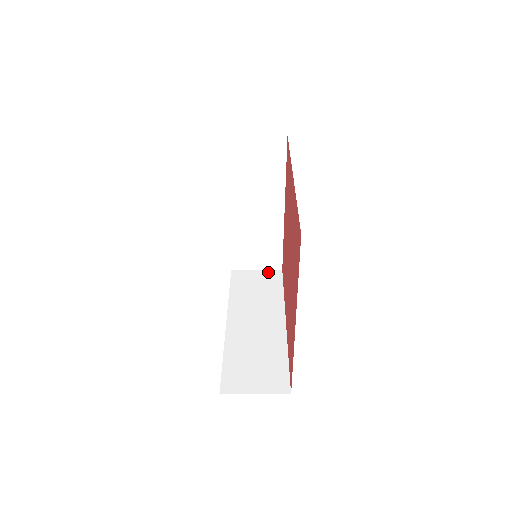
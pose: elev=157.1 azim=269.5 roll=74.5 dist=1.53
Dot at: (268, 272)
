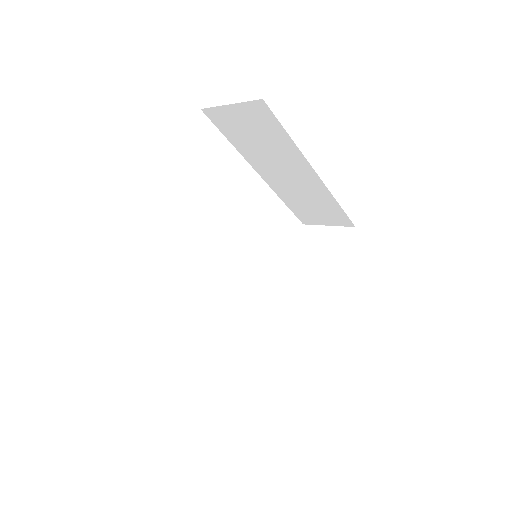
Dot at: (286, 382)
